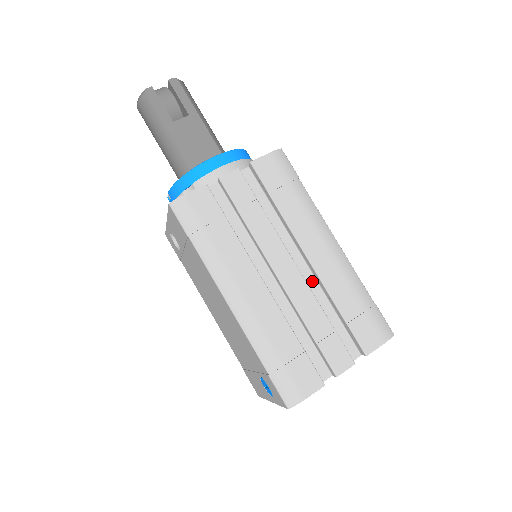
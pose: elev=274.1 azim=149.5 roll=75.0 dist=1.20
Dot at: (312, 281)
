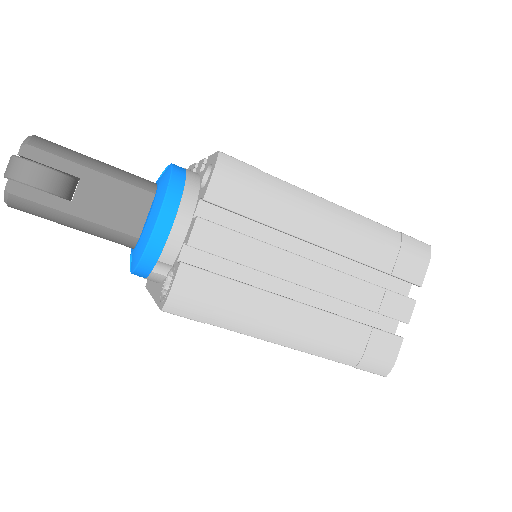
Dot at: (336, 258)
